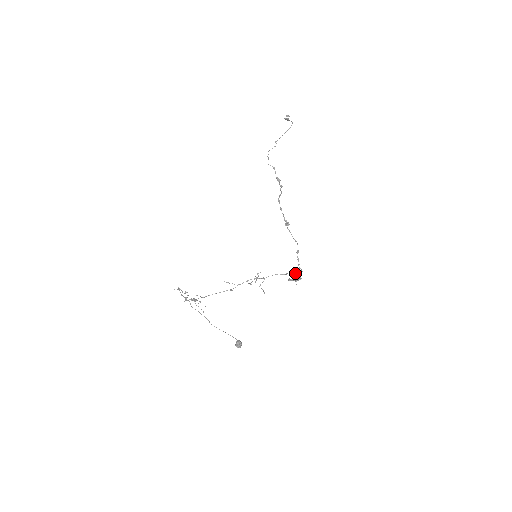
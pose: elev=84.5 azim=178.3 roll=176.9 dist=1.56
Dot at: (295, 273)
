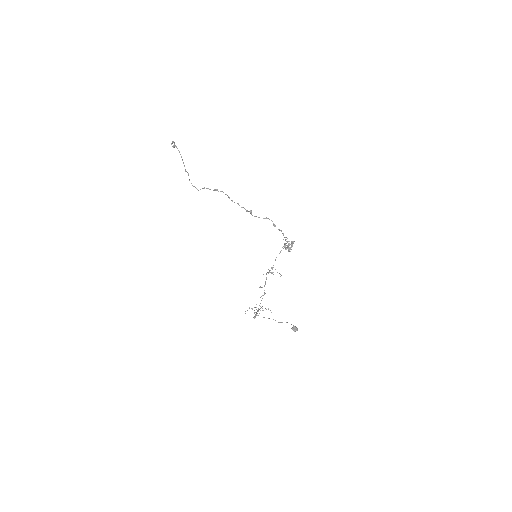
Dot at: occluded
